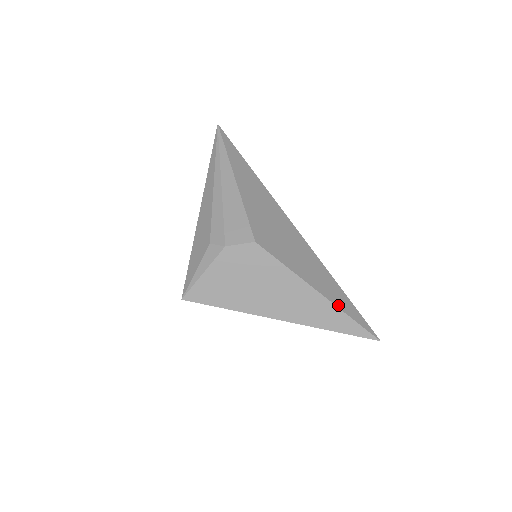
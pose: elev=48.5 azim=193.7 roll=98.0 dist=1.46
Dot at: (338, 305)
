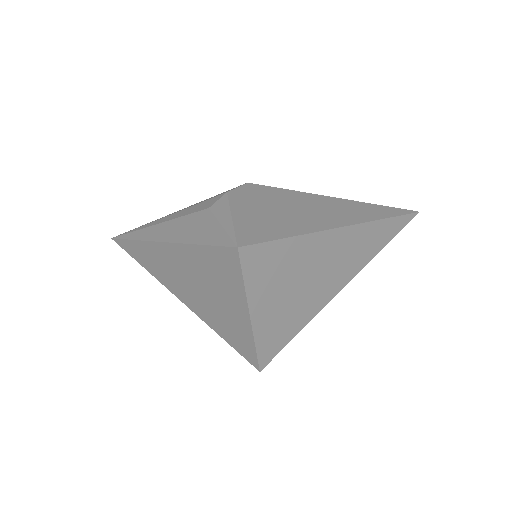
Dot at: occluded
